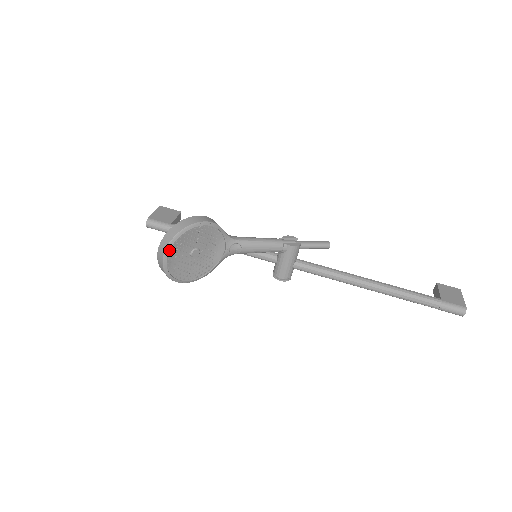
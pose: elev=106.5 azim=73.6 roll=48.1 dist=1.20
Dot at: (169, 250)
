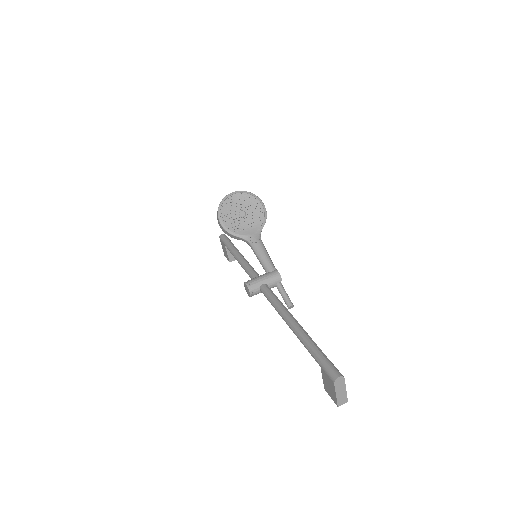
Dot at: (241, 192)
